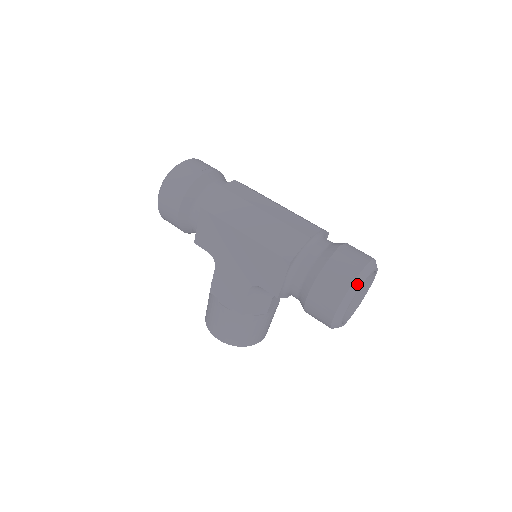
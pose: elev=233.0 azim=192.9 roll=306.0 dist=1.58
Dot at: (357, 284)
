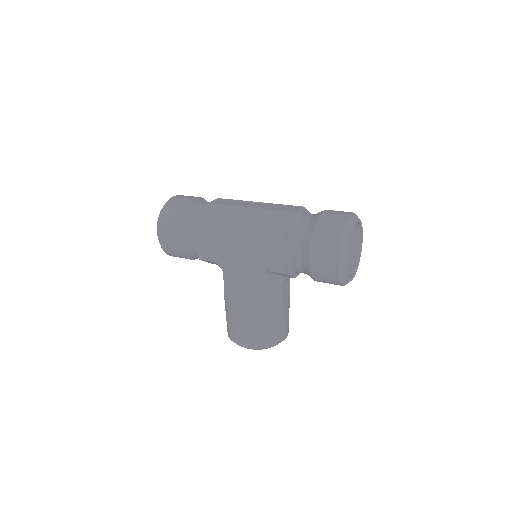
Dot at: (347, 231)
